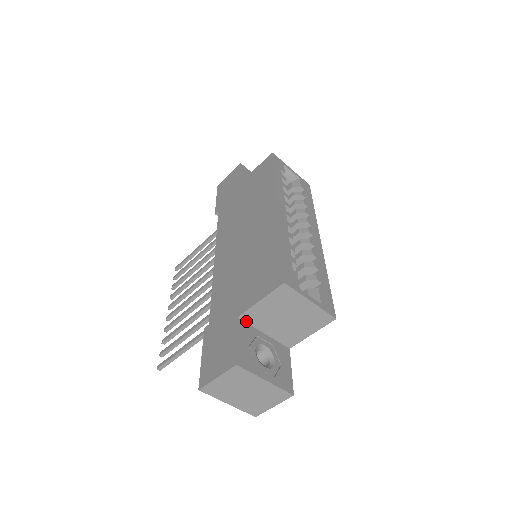
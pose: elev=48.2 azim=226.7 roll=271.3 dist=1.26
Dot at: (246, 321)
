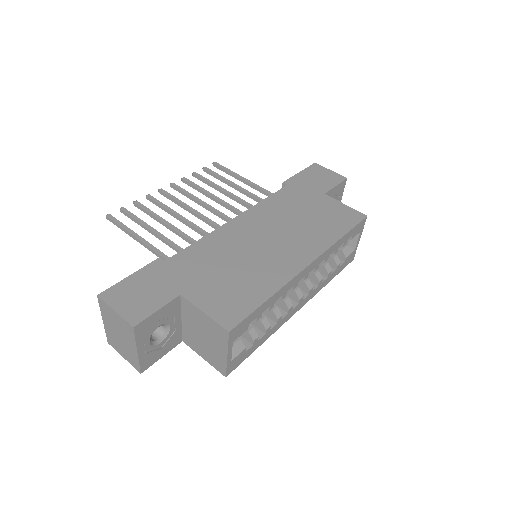
Dot at: (182, 302)
